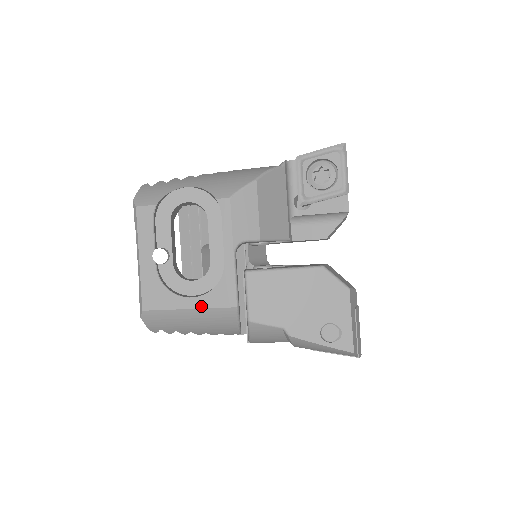
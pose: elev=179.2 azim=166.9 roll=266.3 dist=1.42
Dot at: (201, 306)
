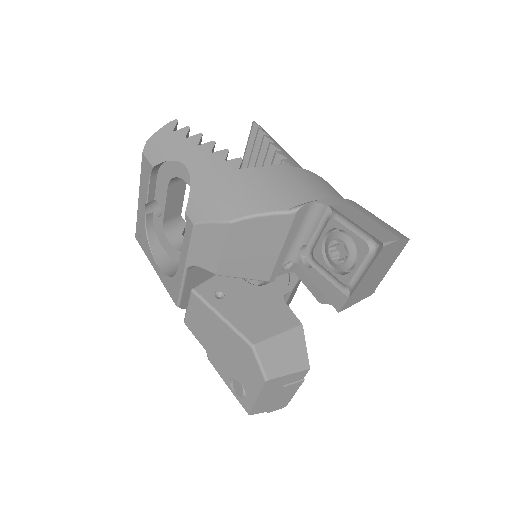
Dot at: (160, 278)
